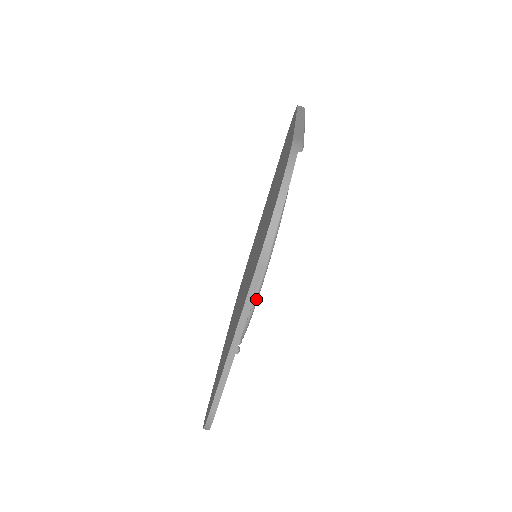
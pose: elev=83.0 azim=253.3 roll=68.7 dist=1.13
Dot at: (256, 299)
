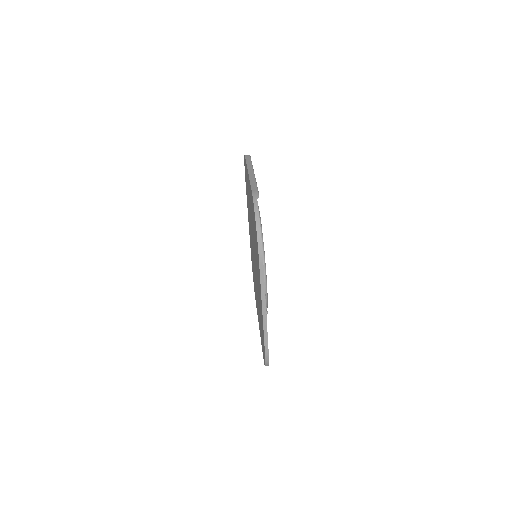
Dot at: (266, 282)
